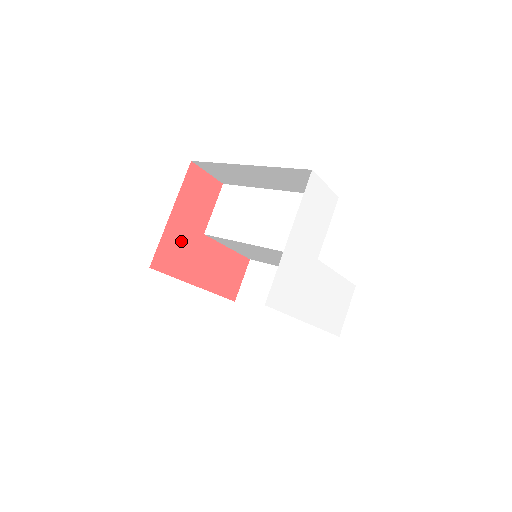
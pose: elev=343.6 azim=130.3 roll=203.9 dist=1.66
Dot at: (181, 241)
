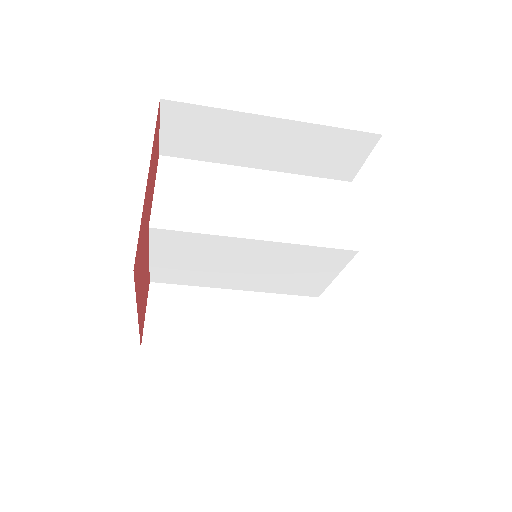
Dot at: (143, 231)
